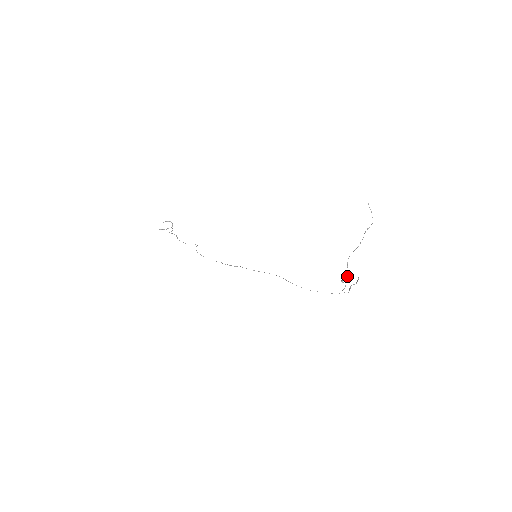
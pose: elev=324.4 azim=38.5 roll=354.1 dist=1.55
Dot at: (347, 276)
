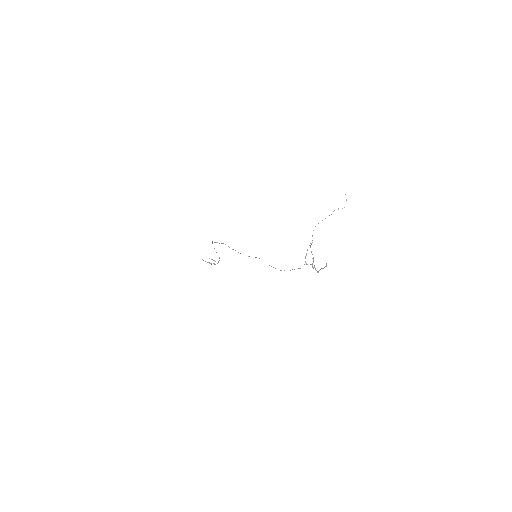
Dot at: occluded
